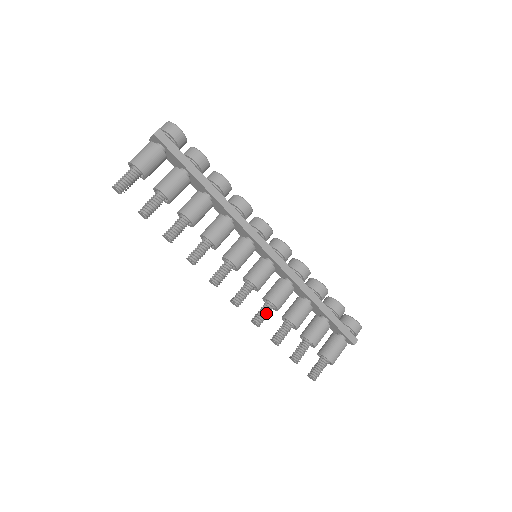
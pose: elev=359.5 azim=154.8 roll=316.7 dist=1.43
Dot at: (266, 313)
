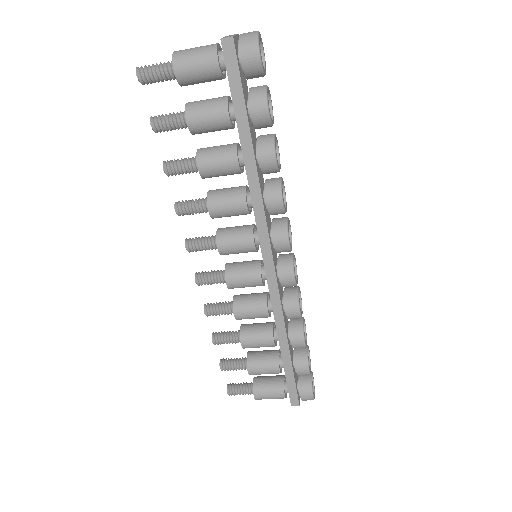
Dot at: (222, 312)
